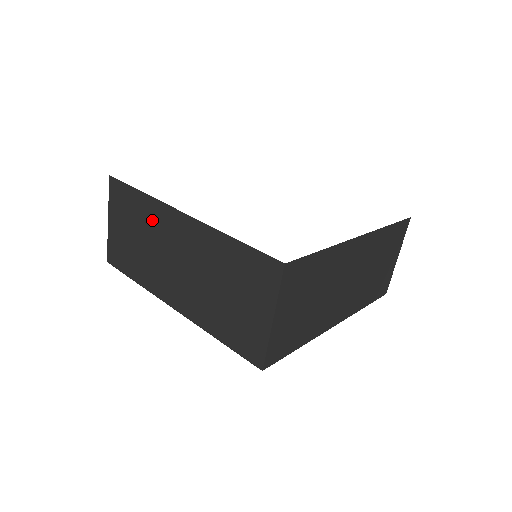
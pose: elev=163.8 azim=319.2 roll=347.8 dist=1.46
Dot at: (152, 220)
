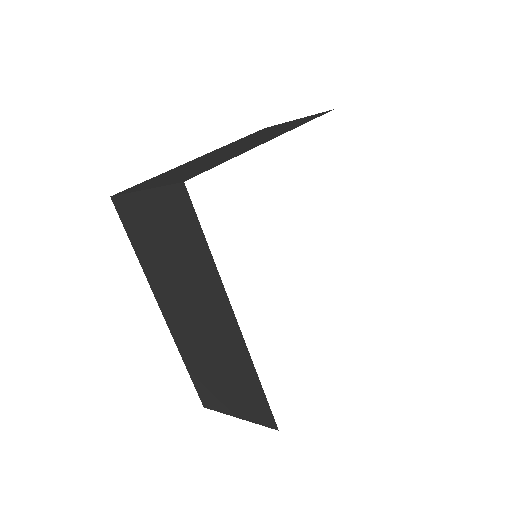
Dot at: (200, 274)
